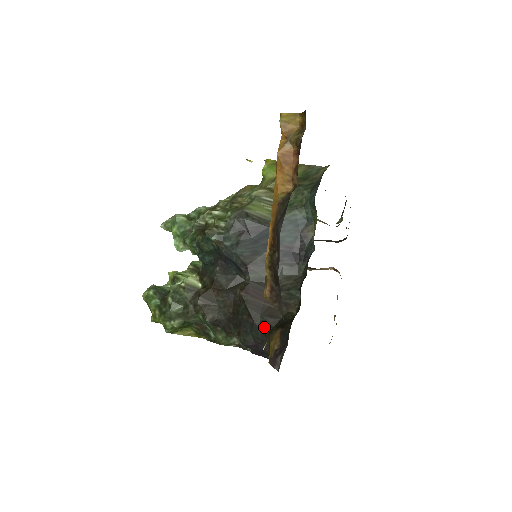
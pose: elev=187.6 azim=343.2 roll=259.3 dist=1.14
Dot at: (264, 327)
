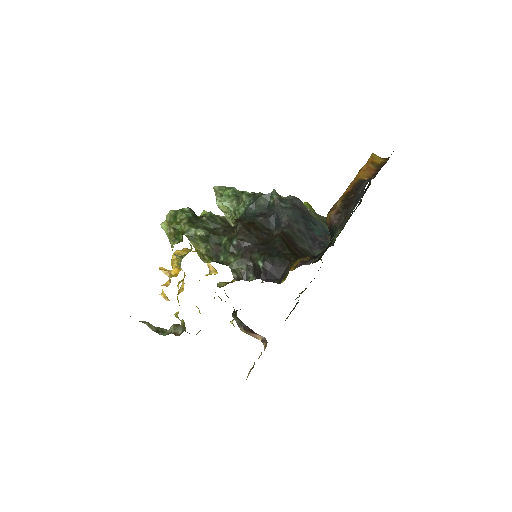
Dot at: (288, 257)
